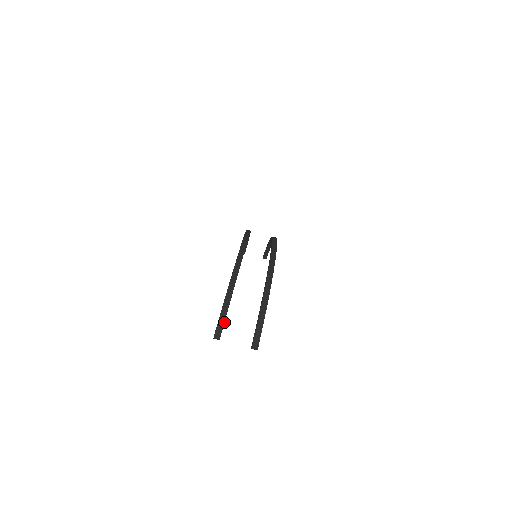
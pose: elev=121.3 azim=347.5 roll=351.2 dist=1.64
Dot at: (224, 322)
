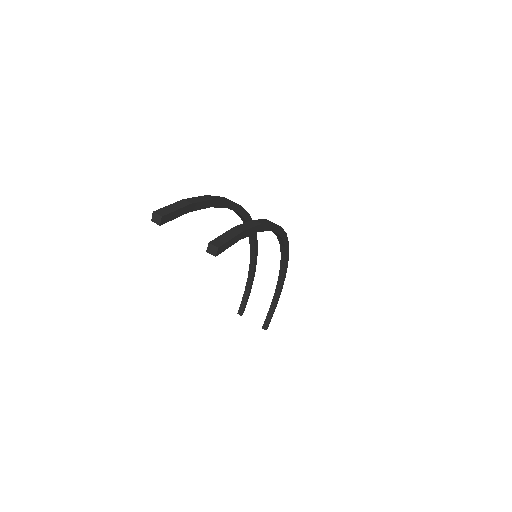
Dot at: (178, 211)
